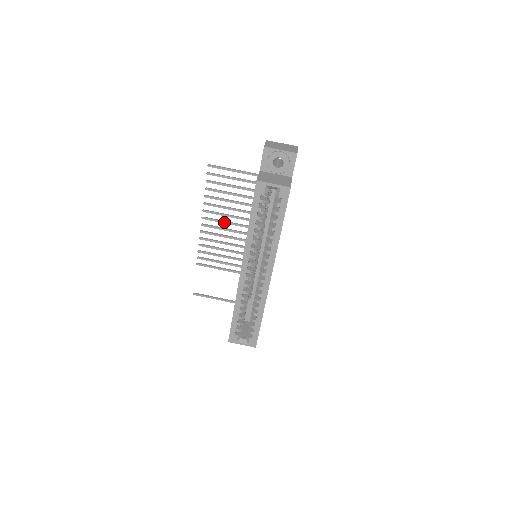
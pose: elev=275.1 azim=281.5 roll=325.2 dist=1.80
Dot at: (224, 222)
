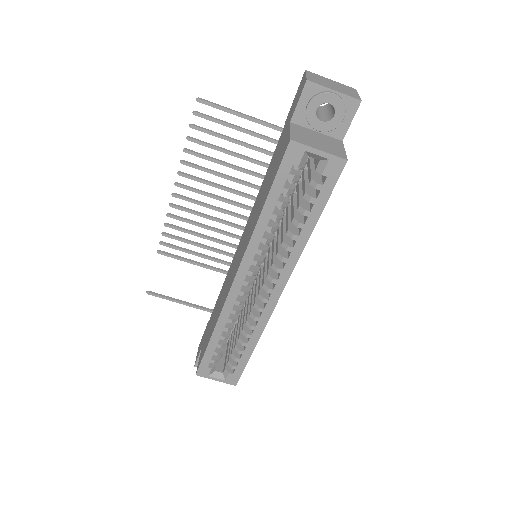
Dot at: (210, 195)
